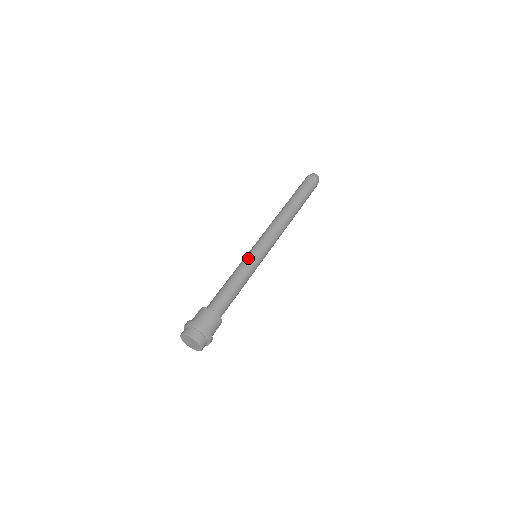
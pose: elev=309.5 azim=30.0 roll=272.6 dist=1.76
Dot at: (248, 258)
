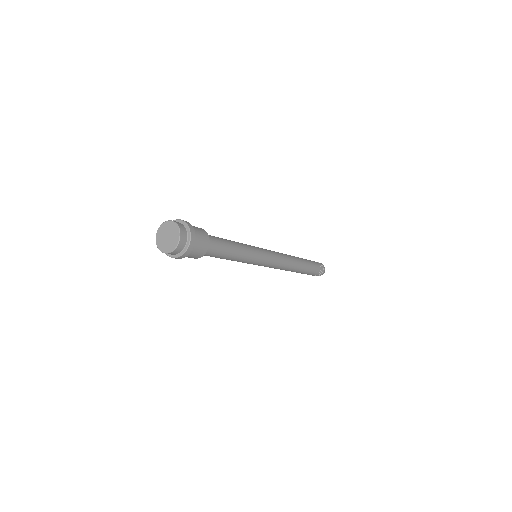
Dot at: occluded
